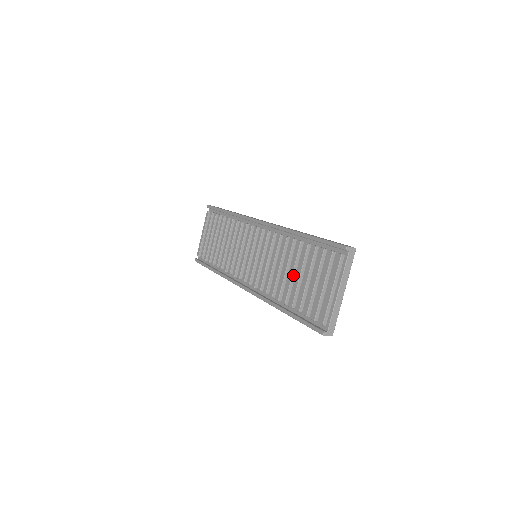
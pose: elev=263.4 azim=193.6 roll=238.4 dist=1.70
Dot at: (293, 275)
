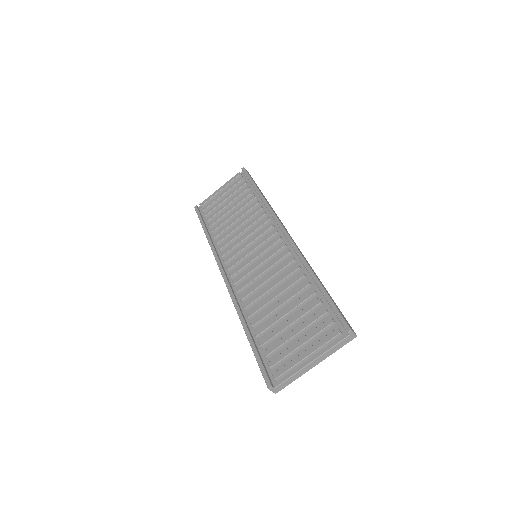
Dot at: (279, 307)
